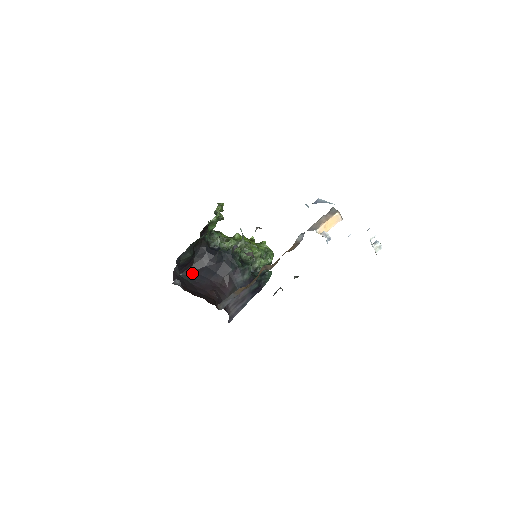
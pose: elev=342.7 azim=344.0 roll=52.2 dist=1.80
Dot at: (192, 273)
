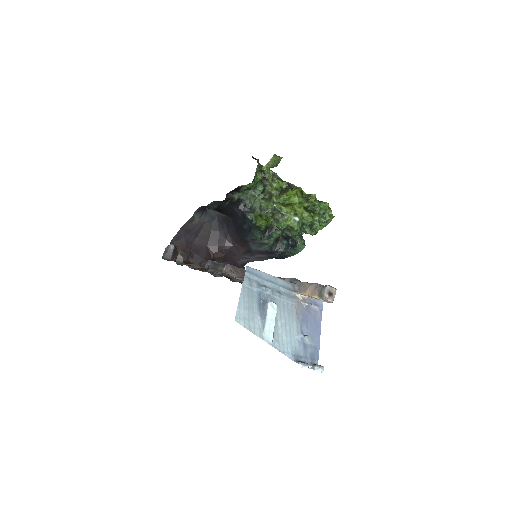
Dot at: (221, 215)
